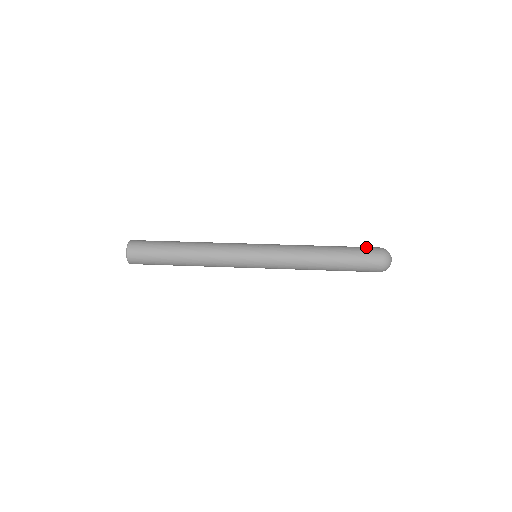
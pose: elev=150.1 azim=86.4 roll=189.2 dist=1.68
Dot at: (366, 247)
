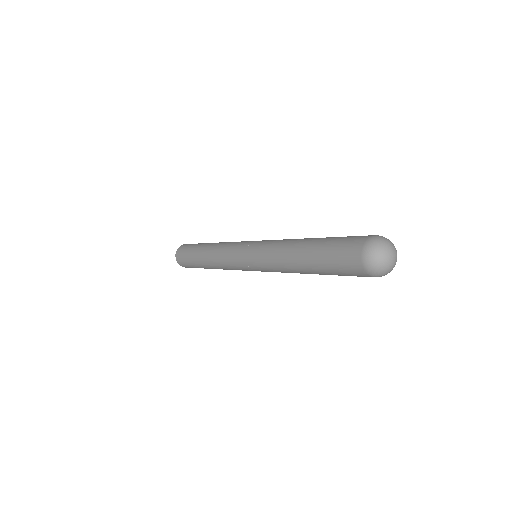
Dot at: occluded
